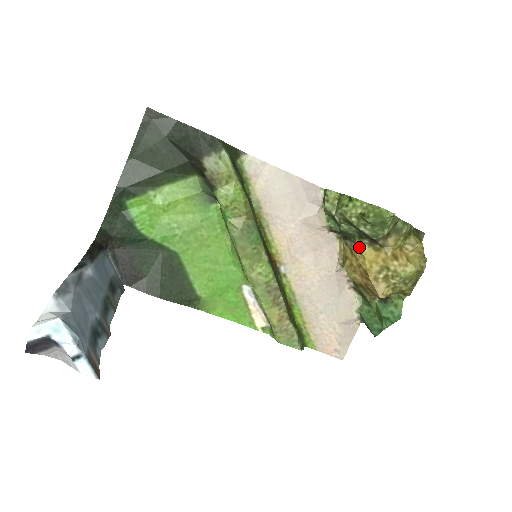
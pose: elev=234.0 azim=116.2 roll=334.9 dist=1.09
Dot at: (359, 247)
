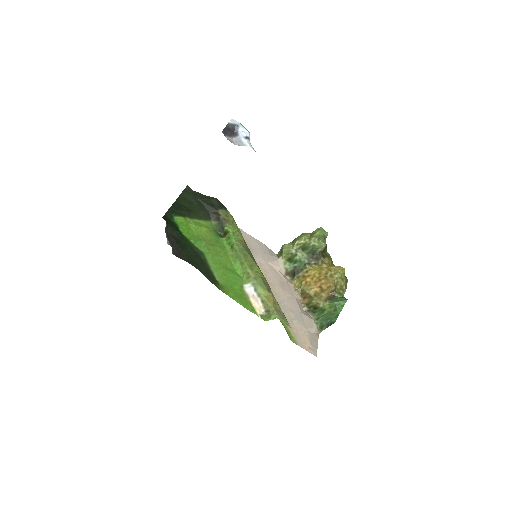
Dot at: (309, 267)
